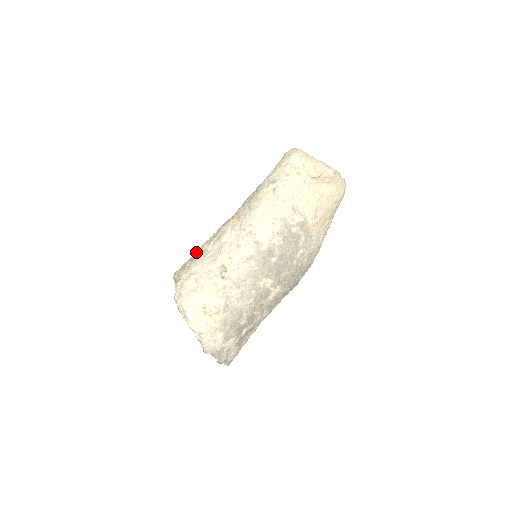
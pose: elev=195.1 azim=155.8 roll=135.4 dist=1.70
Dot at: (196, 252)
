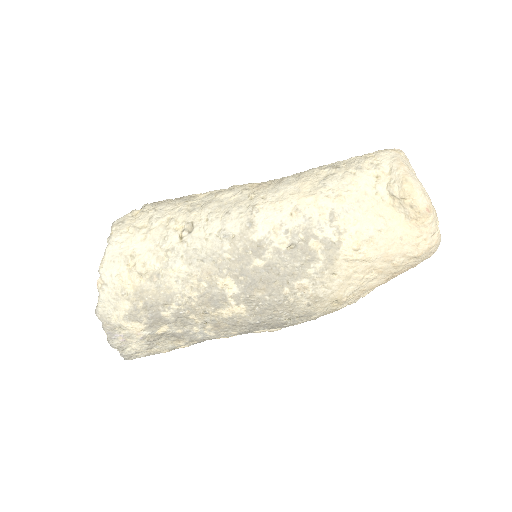
Dot at: occluded
